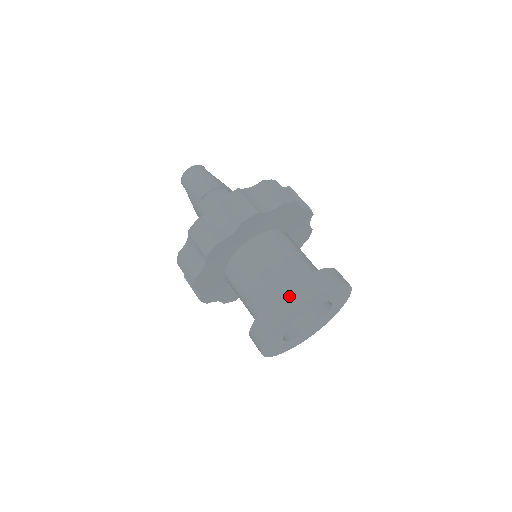
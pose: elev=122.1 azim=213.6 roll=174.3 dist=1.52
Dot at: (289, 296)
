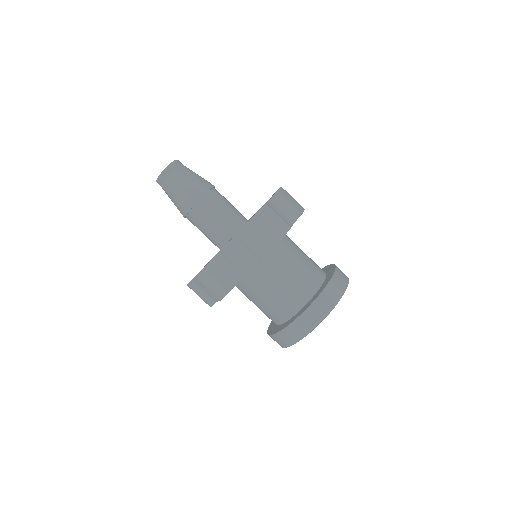
Dot at: (281, 338)
